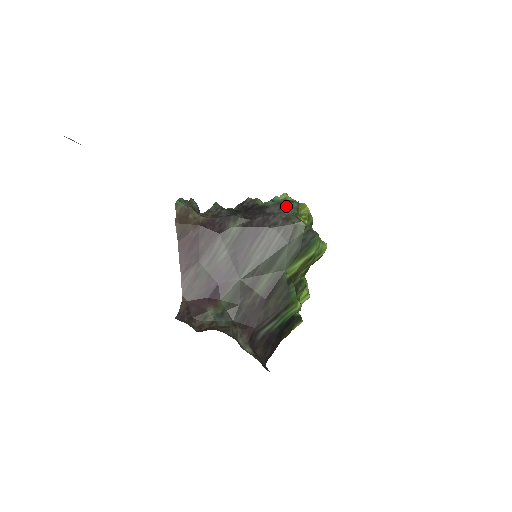
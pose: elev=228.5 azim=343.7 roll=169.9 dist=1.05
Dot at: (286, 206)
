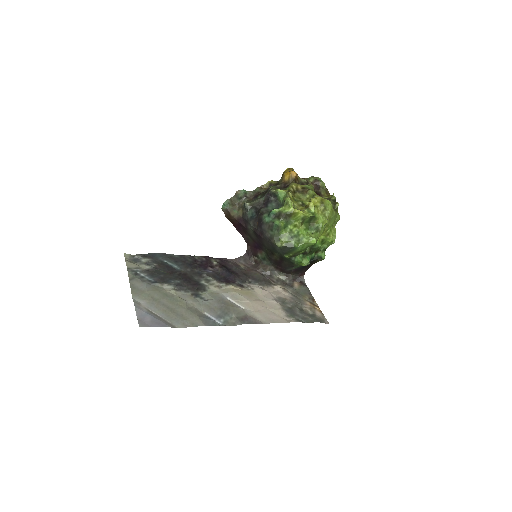
Dot at: (272, 227)
